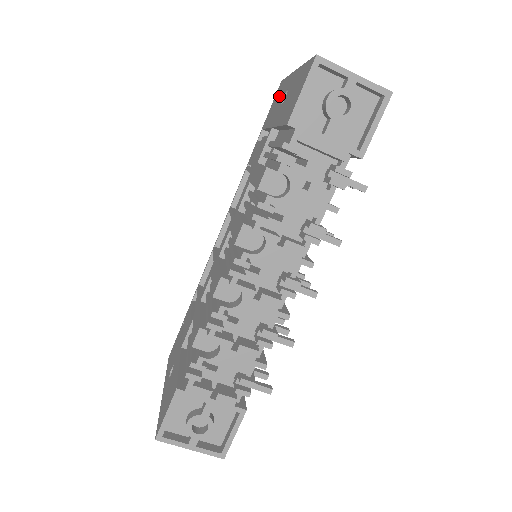
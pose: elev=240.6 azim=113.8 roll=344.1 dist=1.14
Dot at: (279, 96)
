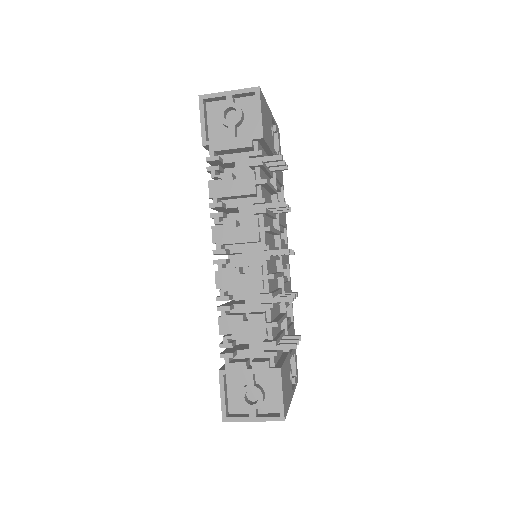
Dot at: occluded
